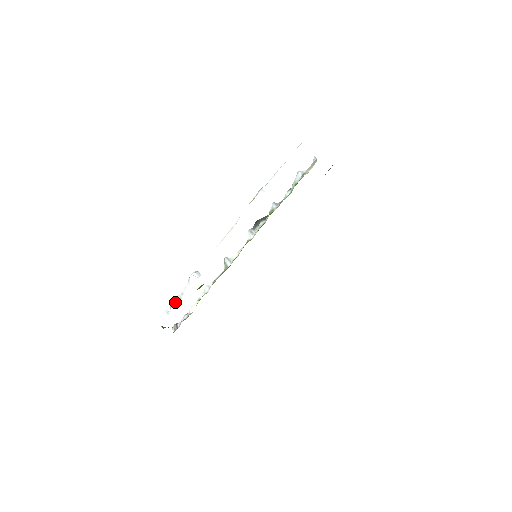
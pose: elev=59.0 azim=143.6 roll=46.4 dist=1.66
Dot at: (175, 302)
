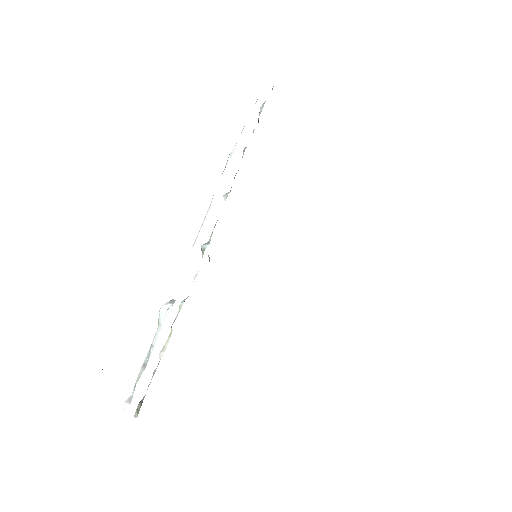
Dot at: (141, 371)
